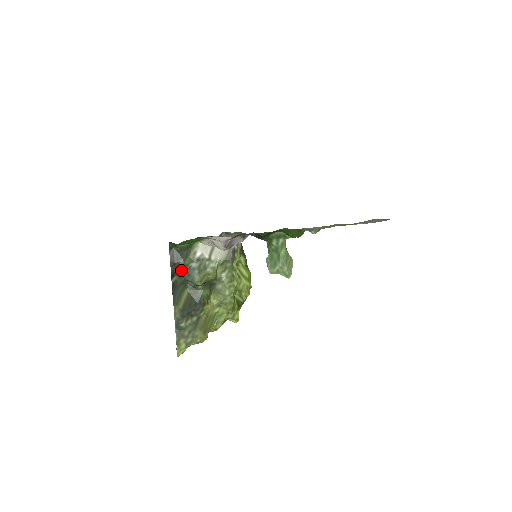
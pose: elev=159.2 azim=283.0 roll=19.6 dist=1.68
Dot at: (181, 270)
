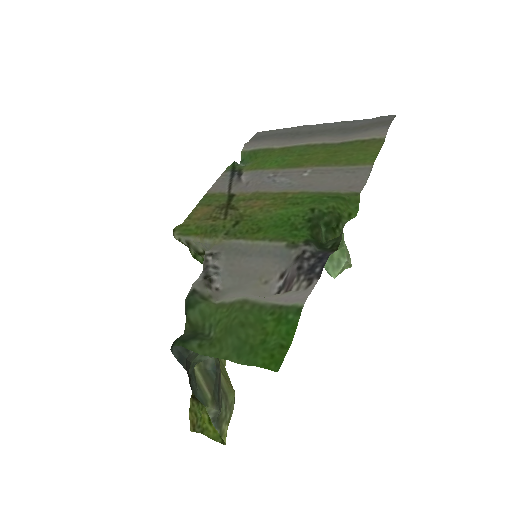
Dot at: (193, 358)
